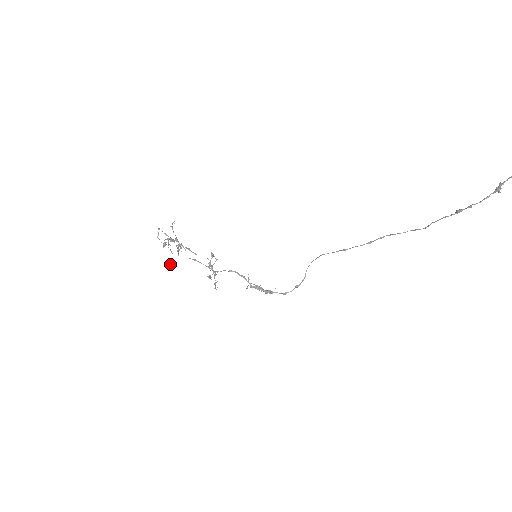
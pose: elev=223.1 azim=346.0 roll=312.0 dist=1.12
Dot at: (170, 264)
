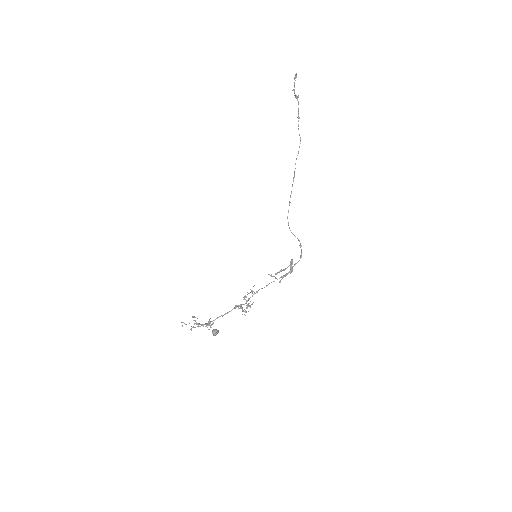
Dot at: (213, 332)
